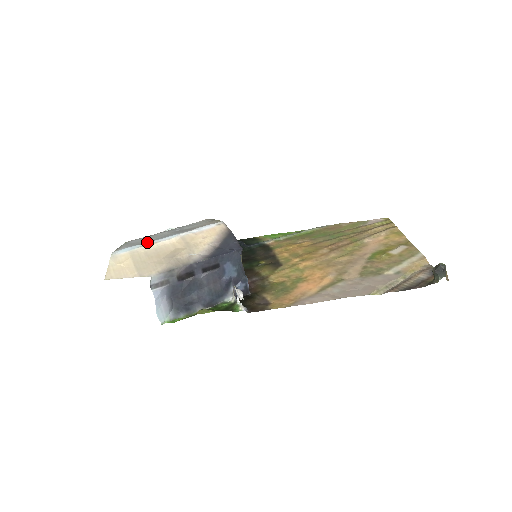
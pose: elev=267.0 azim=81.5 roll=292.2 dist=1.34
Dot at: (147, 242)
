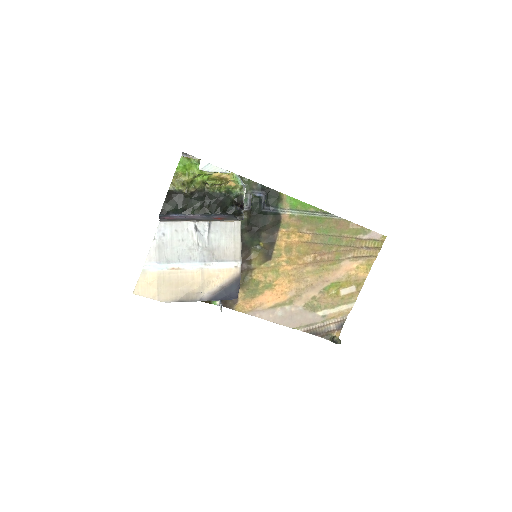
Dot at: (174, 262)
